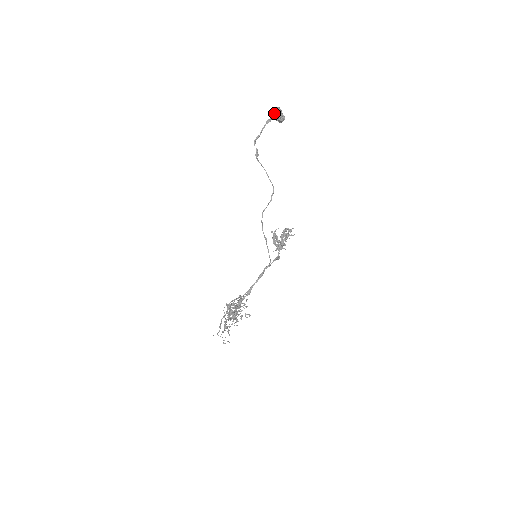
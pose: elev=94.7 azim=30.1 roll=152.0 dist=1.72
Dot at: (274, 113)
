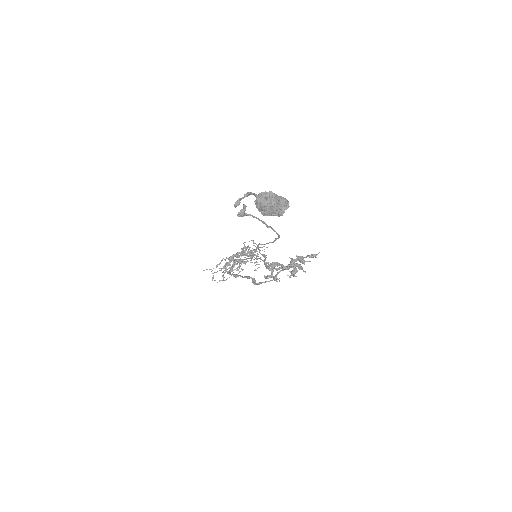
Dot at: (256, 206)
